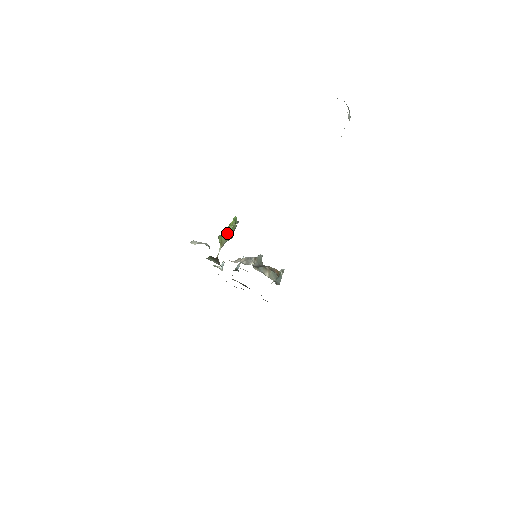
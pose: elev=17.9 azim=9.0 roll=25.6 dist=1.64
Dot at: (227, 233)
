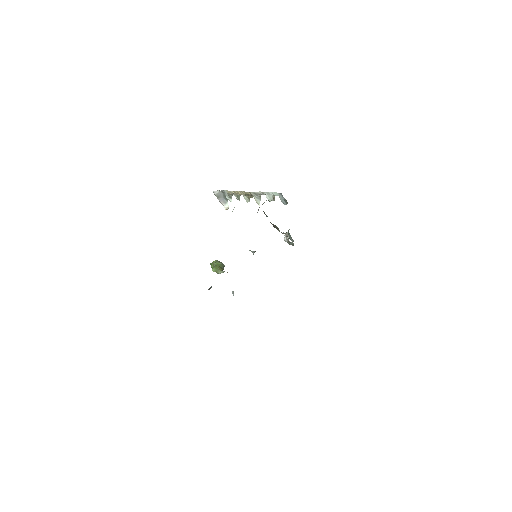
Dot at: (218, 262)
